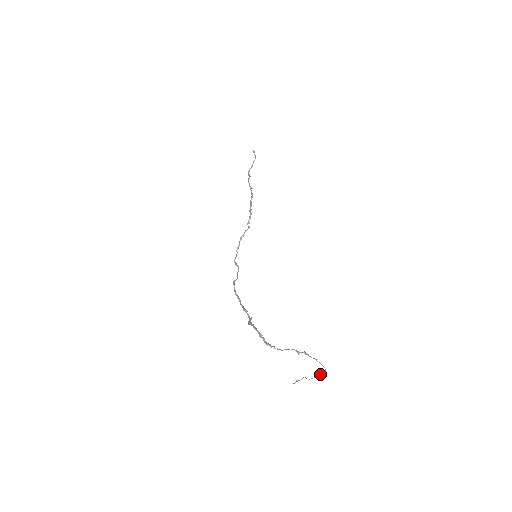
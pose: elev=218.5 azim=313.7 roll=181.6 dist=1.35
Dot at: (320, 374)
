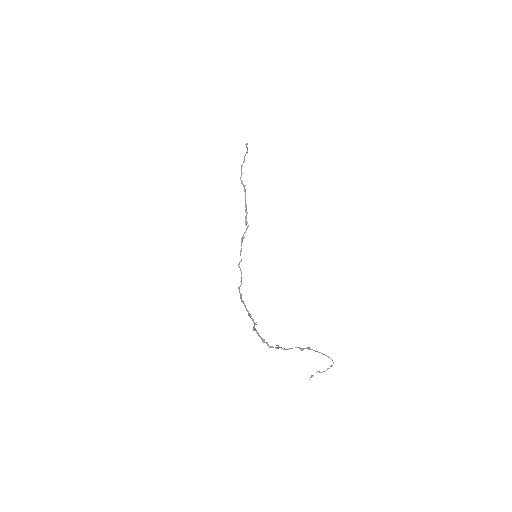
Dot at: (331, 365)
